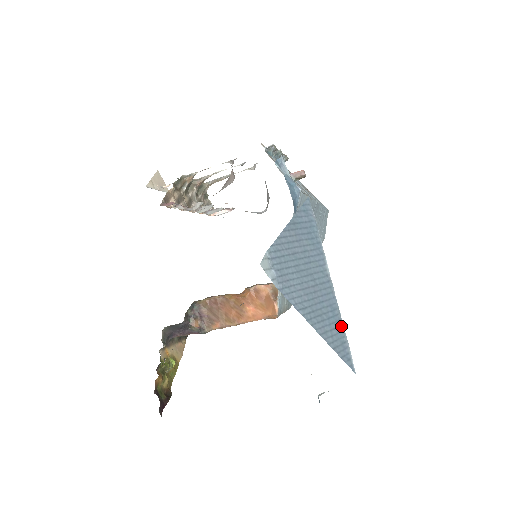
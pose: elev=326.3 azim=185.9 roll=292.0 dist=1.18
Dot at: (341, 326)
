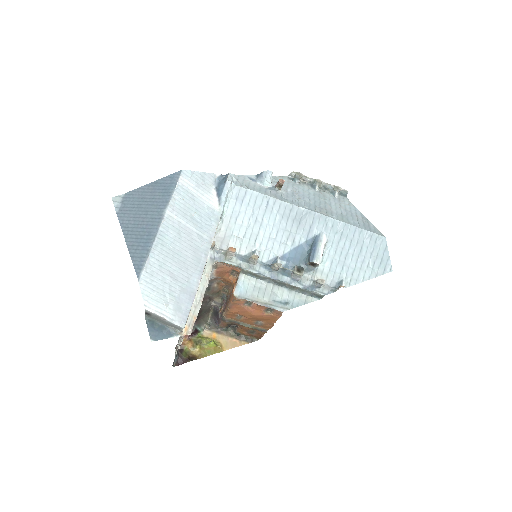
Dot at: (149, 247)
